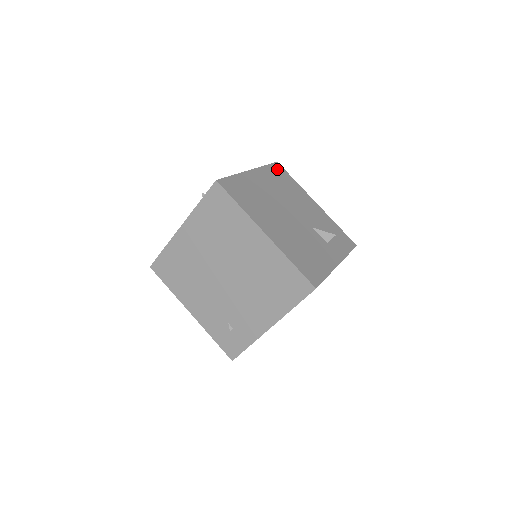
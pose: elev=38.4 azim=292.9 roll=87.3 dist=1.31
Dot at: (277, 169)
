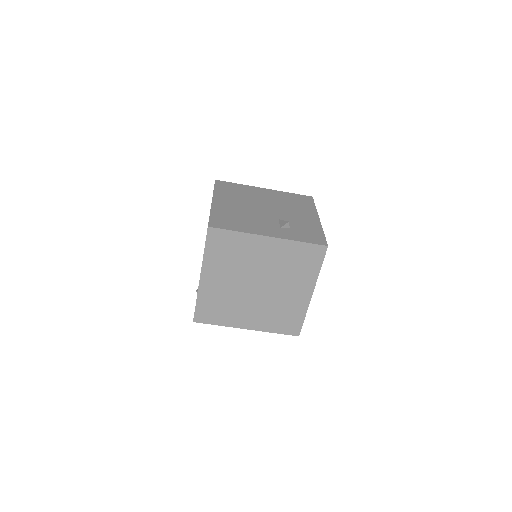
Dot at: (302, 197)
